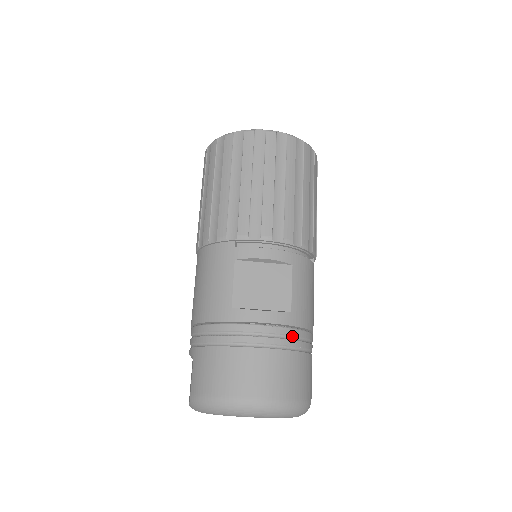
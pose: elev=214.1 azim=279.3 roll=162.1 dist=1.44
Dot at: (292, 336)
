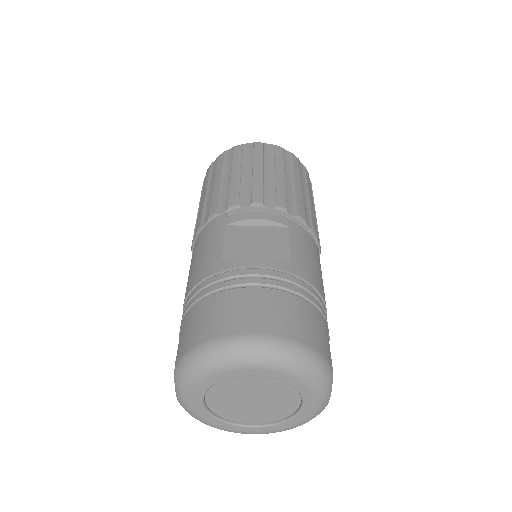
Dot at: (294, 283)
